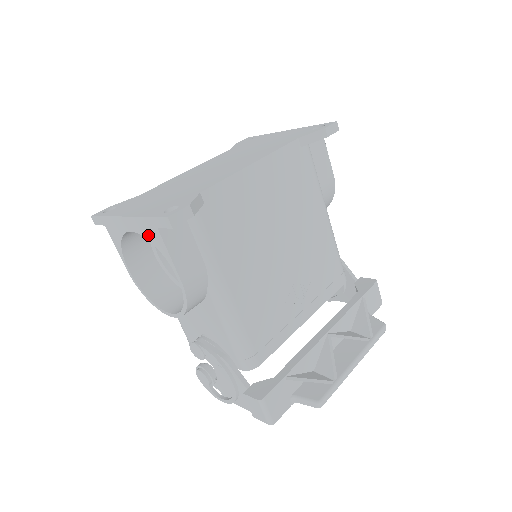
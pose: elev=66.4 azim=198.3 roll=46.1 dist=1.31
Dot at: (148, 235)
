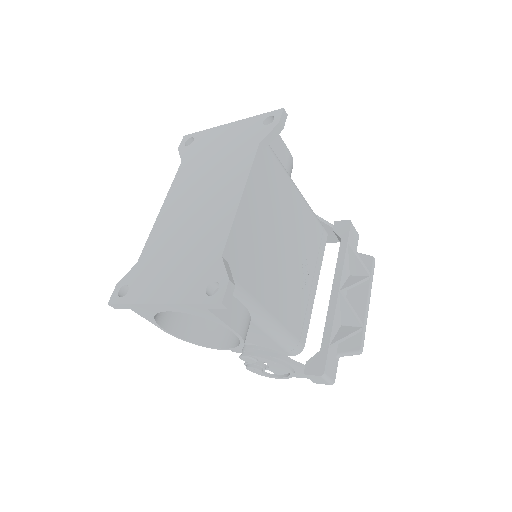
Dot at: (194, 313)
